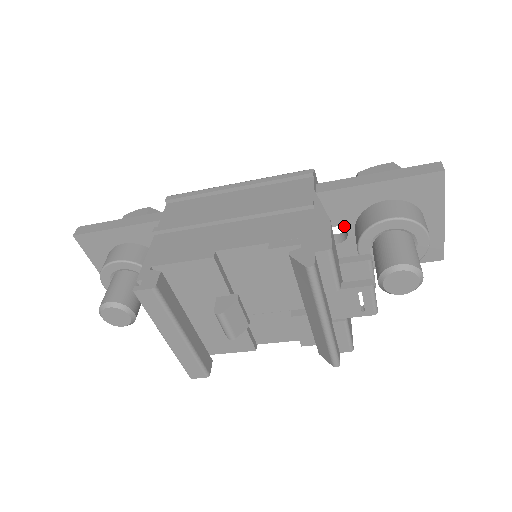
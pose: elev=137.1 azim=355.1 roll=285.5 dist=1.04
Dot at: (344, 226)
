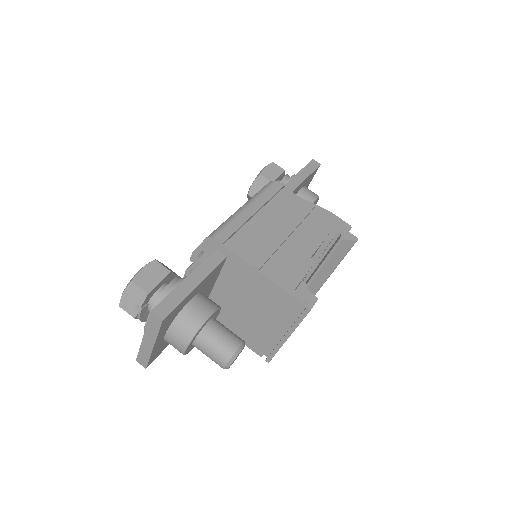
Dot at: occluded
